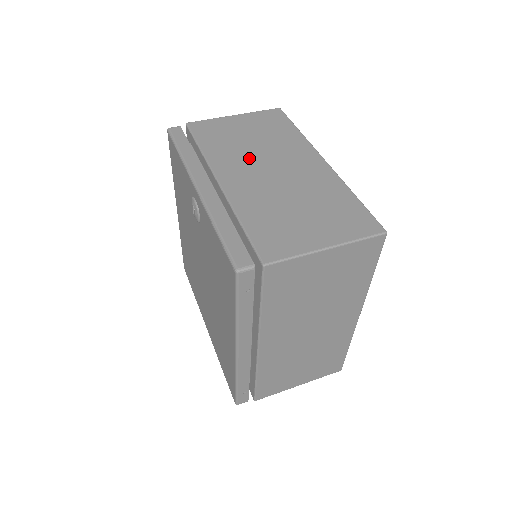
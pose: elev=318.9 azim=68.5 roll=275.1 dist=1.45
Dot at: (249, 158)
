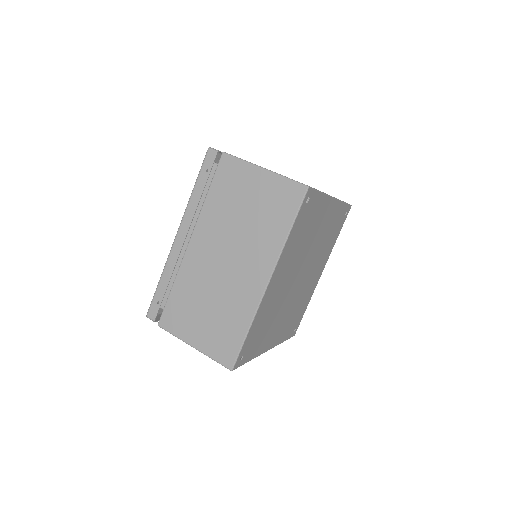
Dot at: occluded
